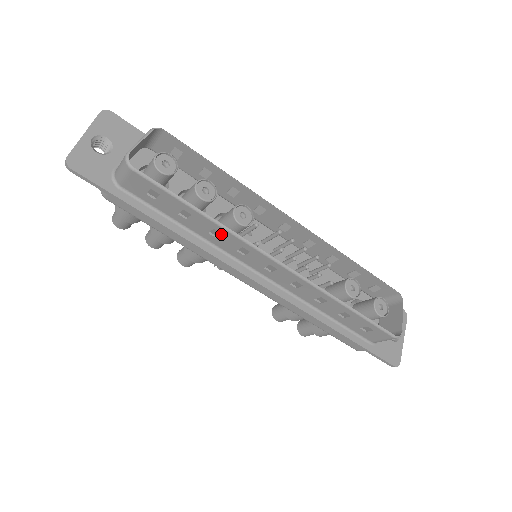
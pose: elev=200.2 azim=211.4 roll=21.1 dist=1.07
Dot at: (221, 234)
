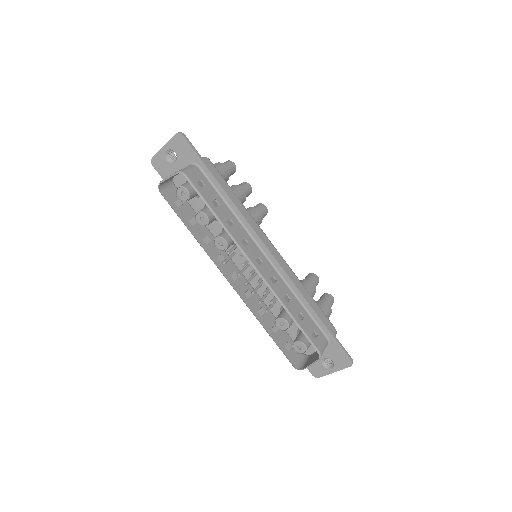
Dot at: (206, 245)
